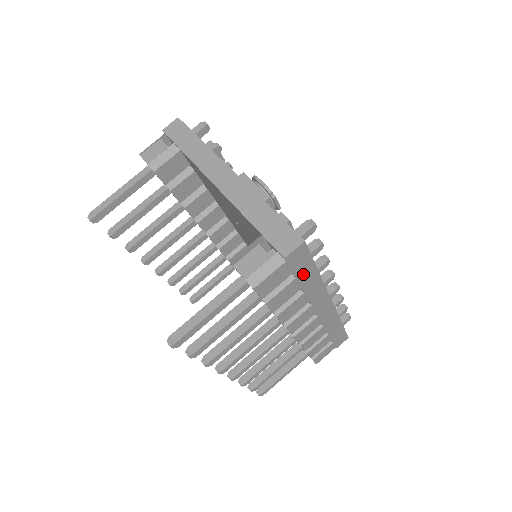
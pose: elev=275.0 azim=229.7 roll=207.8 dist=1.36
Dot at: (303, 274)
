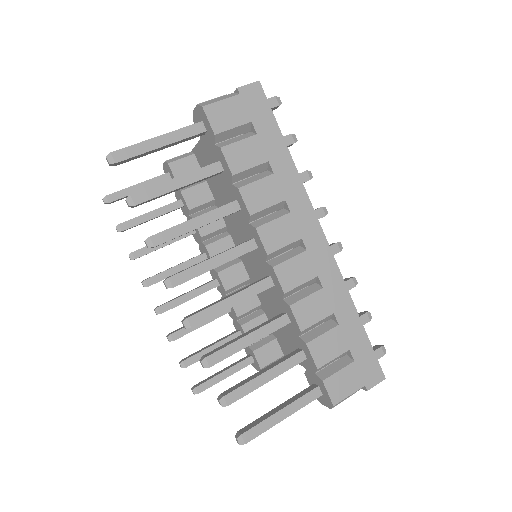
Dot at: (266, 136)
